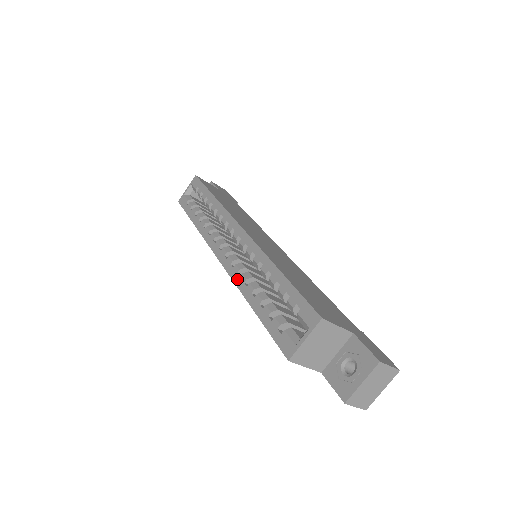
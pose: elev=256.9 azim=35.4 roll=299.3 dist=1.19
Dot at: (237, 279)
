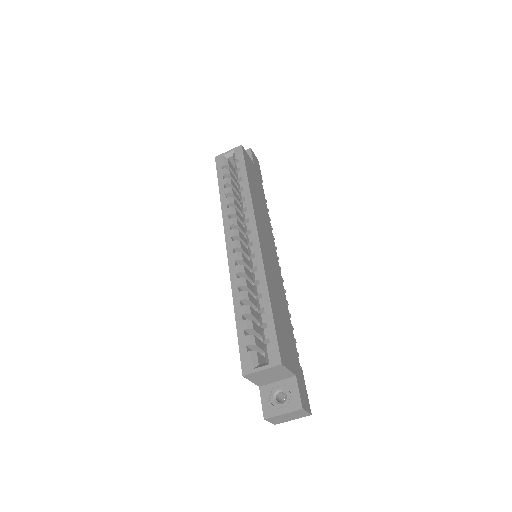
Dot at: (234, 279)
